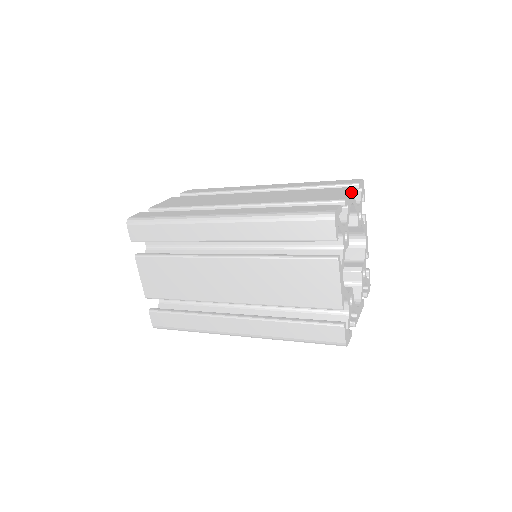
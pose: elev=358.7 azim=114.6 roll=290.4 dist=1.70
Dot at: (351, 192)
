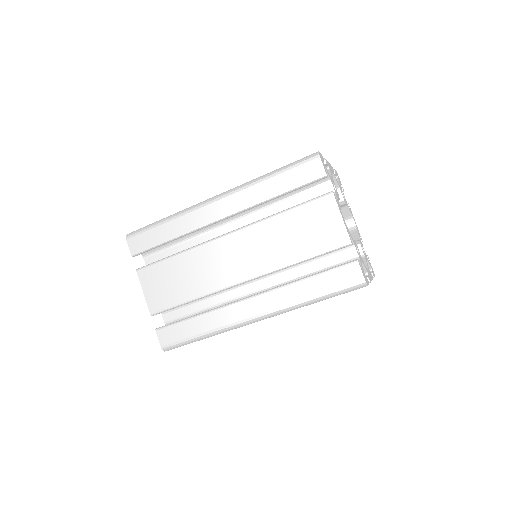
Dot at: (329, 163)
